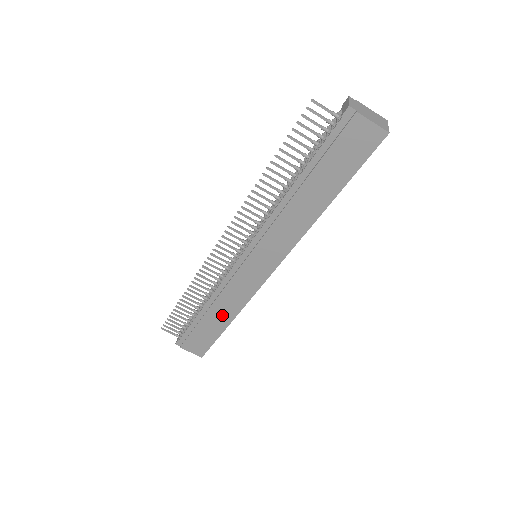
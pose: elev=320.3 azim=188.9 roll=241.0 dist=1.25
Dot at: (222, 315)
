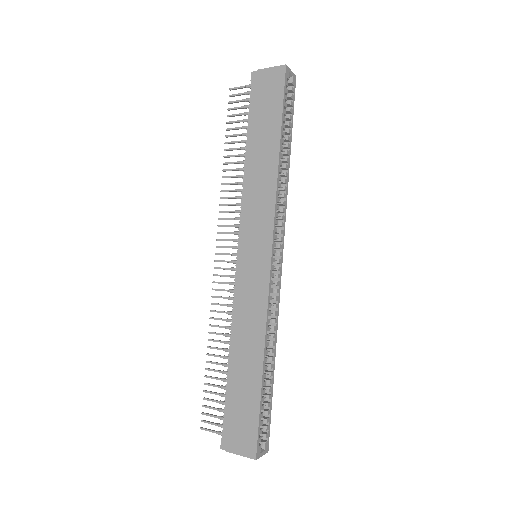
Dot at: (250, 355)
